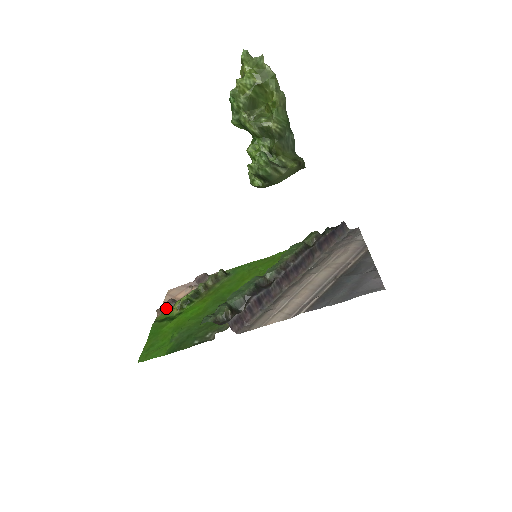
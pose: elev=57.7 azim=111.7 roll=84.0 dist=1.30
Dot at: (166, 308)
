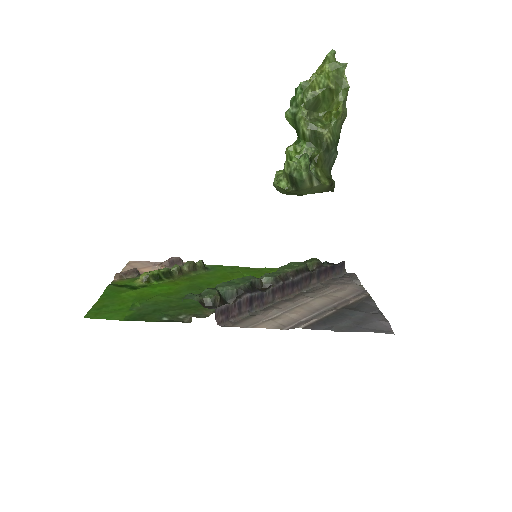
Dot at: (127, 276)
